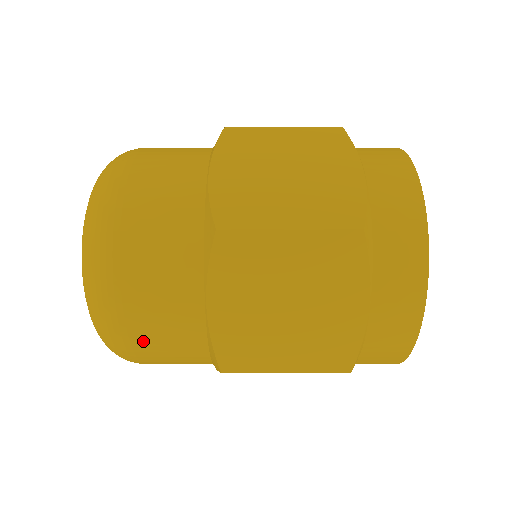
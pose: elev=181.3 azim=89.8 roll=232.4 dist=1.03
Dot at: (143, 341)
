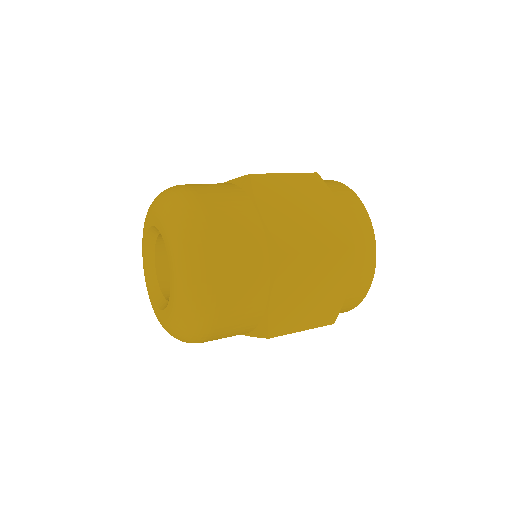
Dot at: (222, 328)
